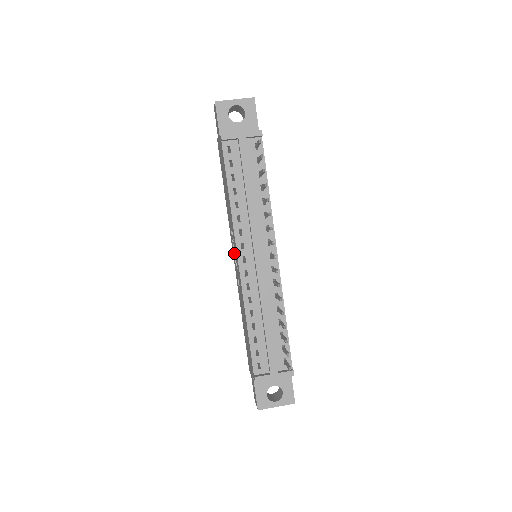
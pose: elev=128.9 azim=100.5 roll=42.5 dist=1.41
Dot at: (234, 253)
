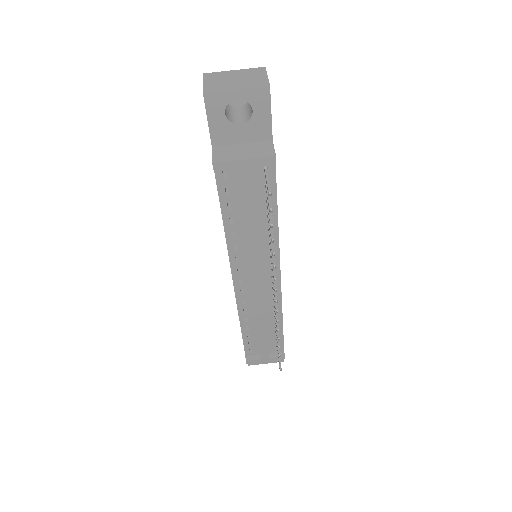
Dot at: occluded
